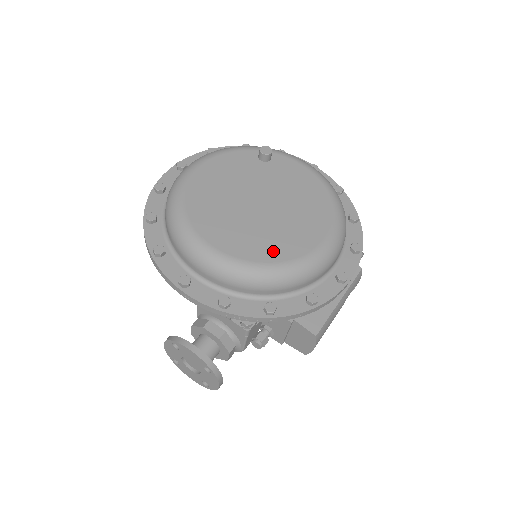
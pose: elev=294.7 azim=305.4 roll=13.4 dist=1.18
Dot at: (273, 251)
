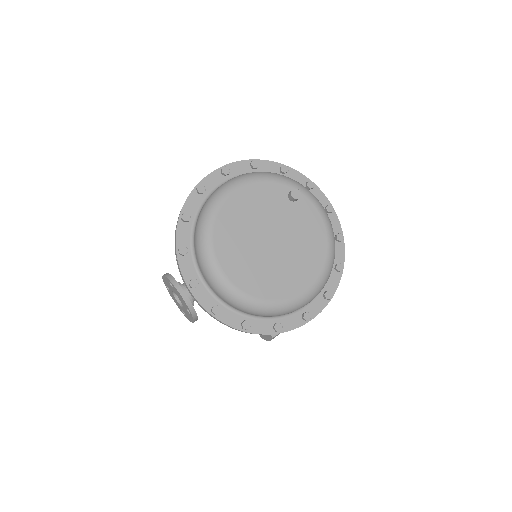
Dot at: (265, 289)
